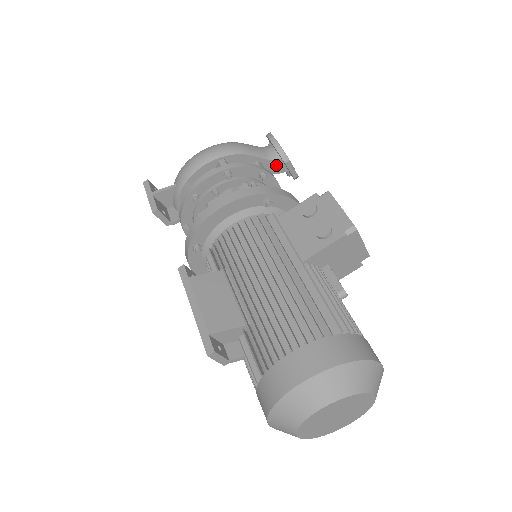
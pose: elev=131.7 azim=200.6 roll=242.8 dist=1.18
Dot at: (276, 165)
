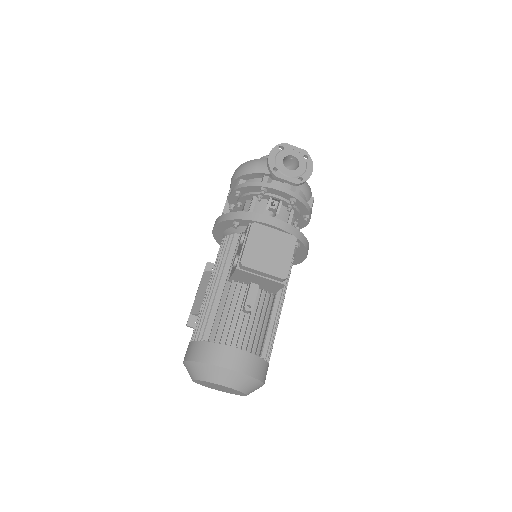
Dot at: occluded
